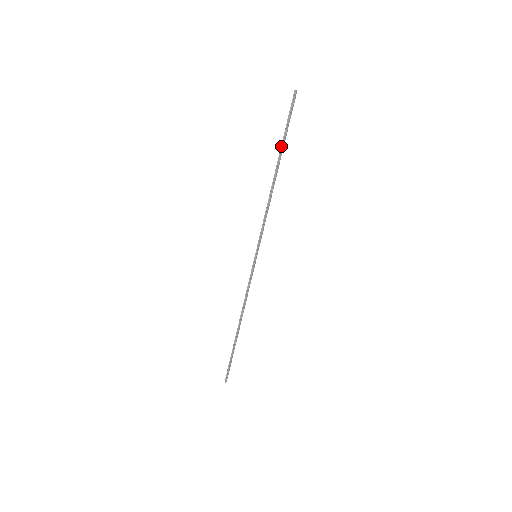
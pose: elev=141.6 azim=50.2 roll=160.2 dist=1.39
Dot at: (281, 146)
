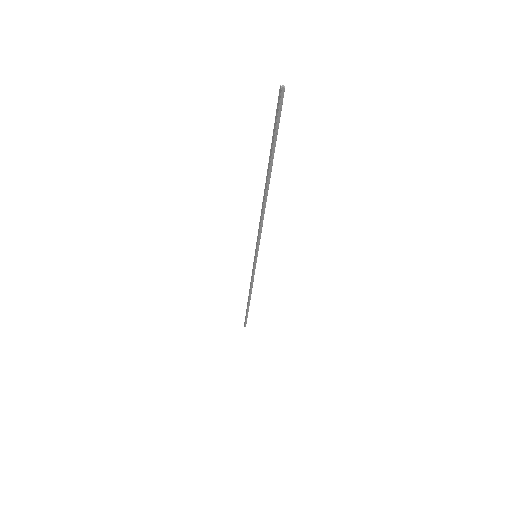
Dot at: (270, 161)
